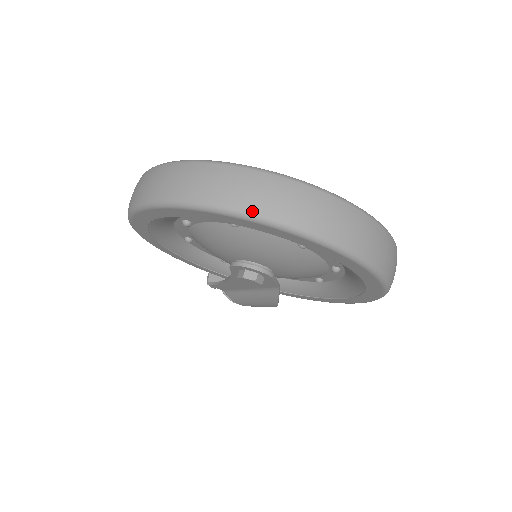
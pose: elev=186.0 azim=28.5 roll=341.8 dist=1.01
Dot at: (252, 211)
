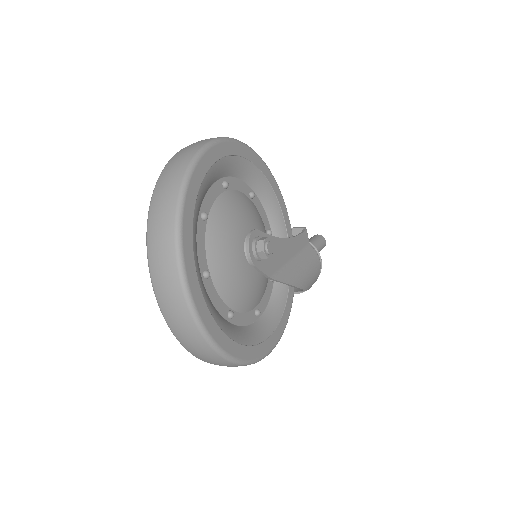
Dot at: (149, 222)
